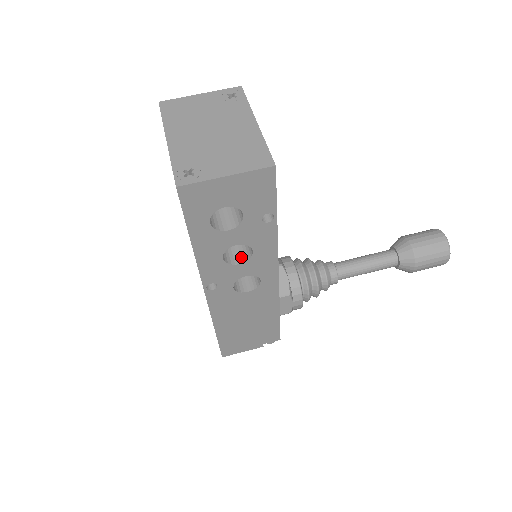
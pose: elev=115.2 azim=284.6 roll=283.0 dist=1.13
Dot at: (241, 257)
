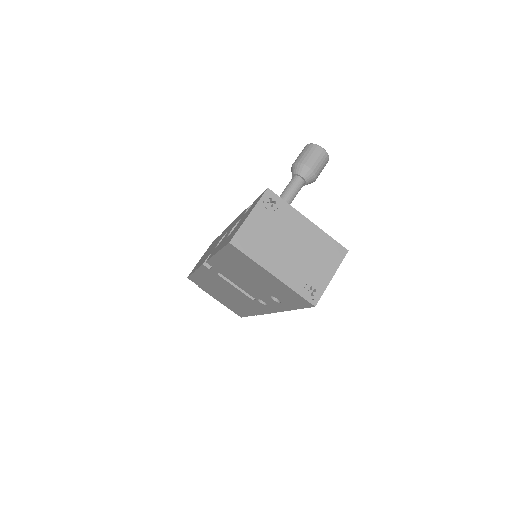
Dot at: occluded
